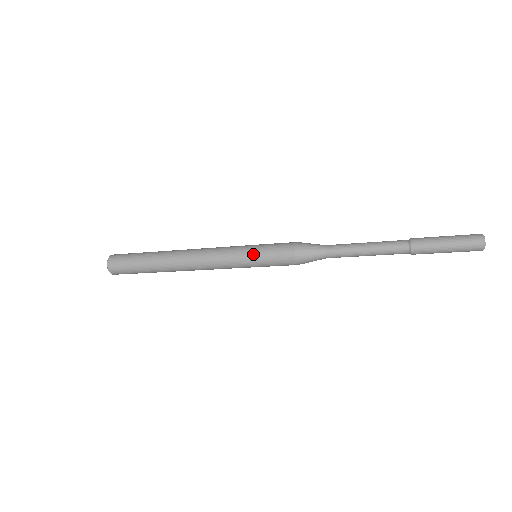
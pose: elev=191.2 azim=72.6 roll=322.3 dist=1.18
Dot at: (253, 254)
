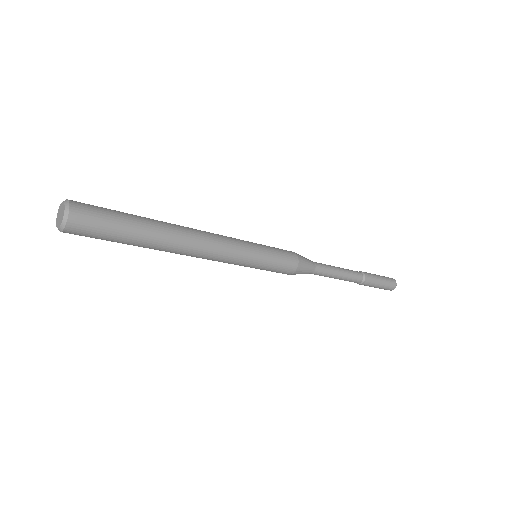
Dot at: (264, 249)
